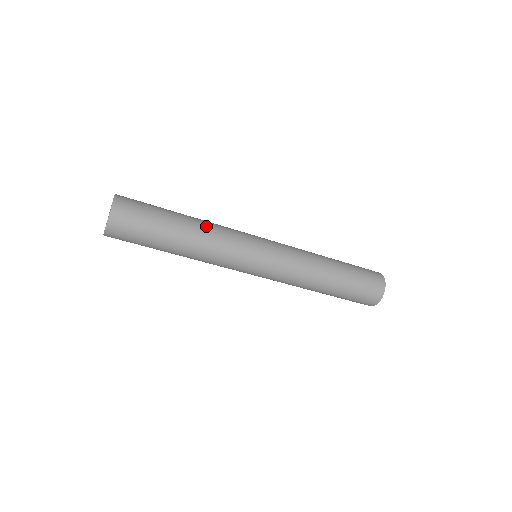
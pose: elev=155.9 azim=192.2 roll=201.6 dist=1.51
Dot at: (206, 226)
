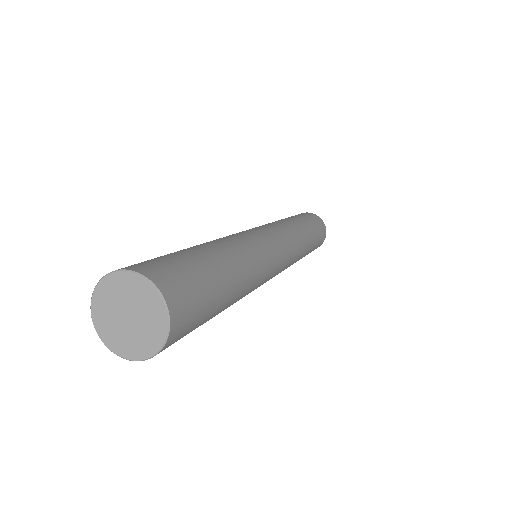
Dot at: (238, 249)
